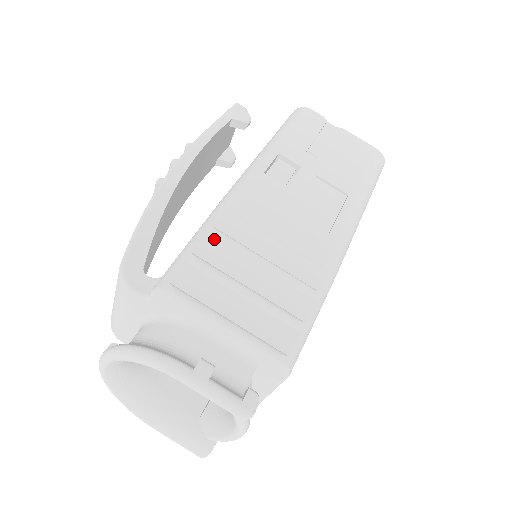
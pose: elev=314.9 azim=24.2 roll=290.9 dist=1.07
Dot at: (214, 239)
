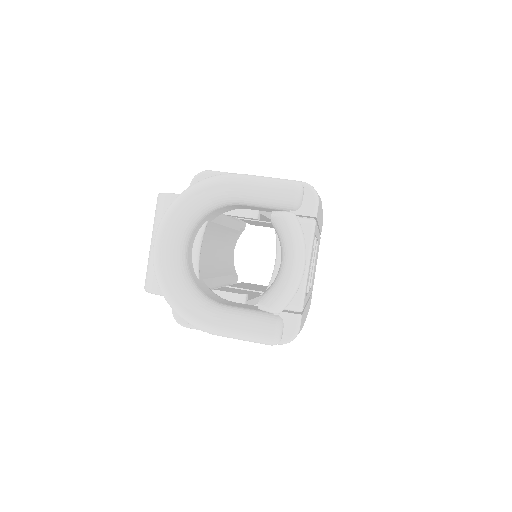
Dot at: occluded
